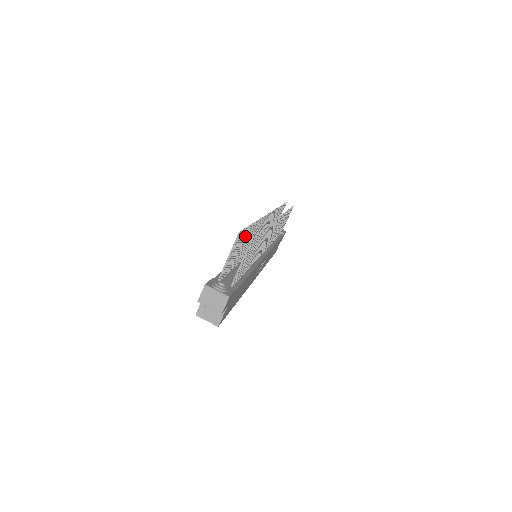
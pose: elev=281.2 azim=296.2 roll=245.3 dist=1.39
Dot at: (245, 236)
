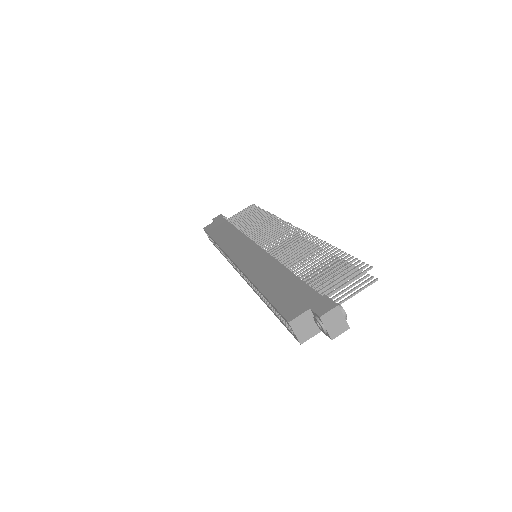
Dot at: occluded
